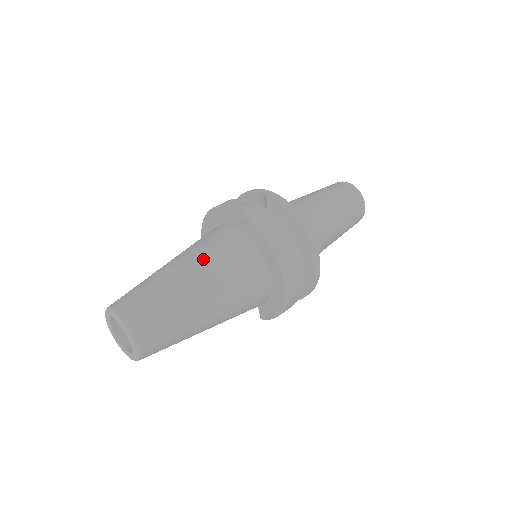
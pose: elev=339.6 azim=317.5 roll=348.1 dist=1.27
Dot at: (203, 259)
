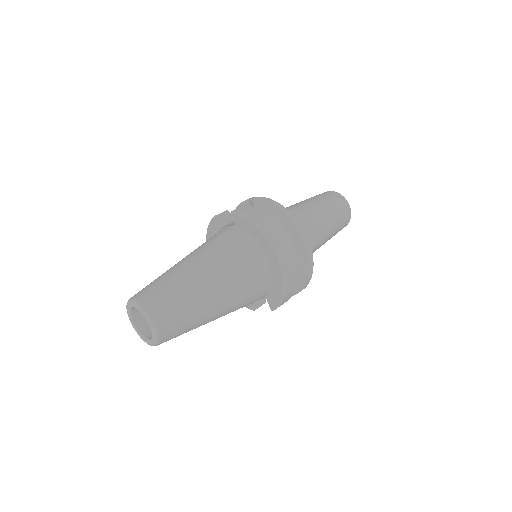
Dot at: (203, 252)
